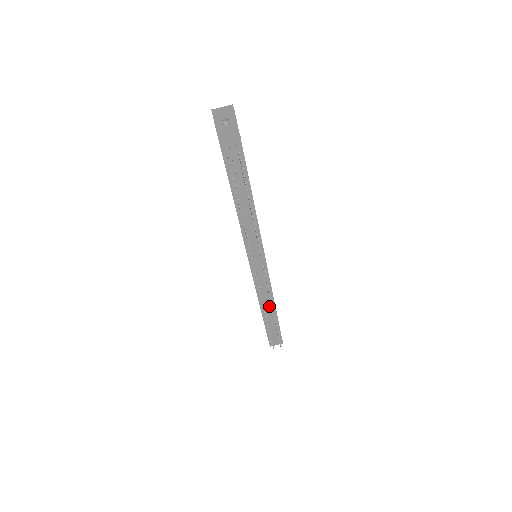
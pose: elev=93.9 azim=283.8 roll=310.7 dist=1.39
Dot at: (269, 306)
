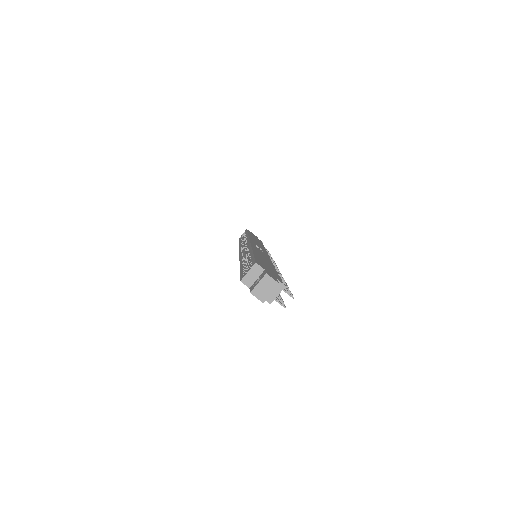
Dot at: occluded
